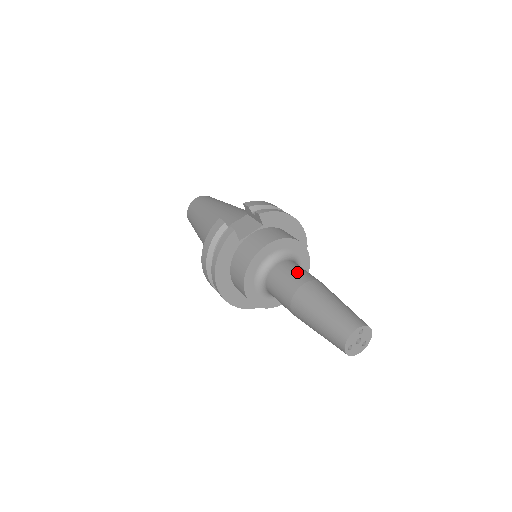
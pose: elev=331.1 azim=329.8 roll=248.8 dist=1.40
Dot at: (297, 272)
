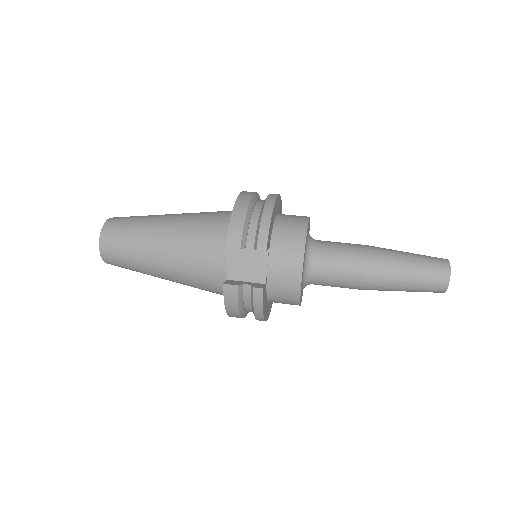
Dot at: (344, 262)
